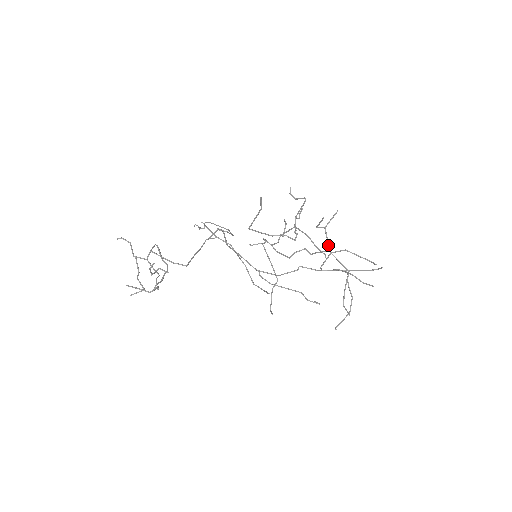
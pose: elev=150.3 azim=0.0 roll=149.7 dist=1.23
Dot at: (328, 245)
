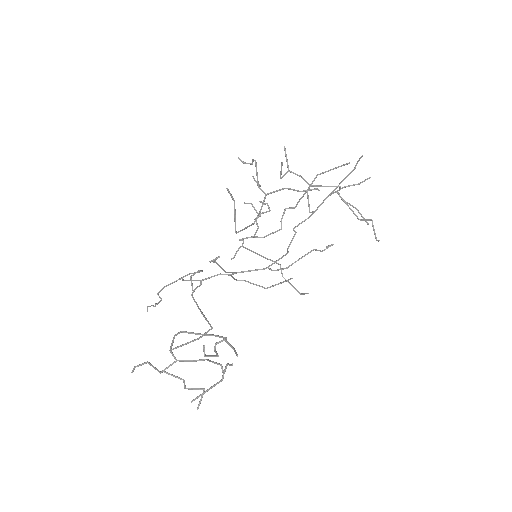
Dot at: (306, 182)
